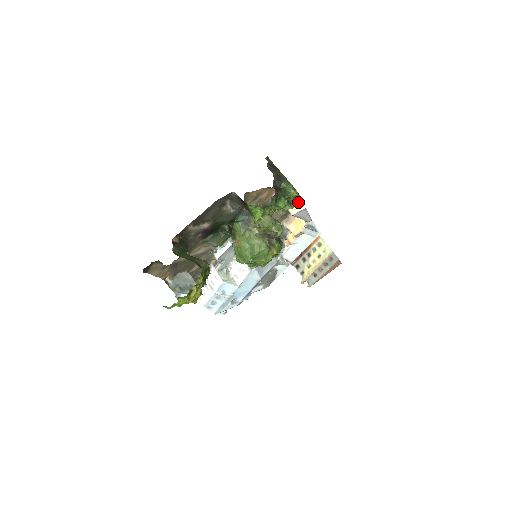
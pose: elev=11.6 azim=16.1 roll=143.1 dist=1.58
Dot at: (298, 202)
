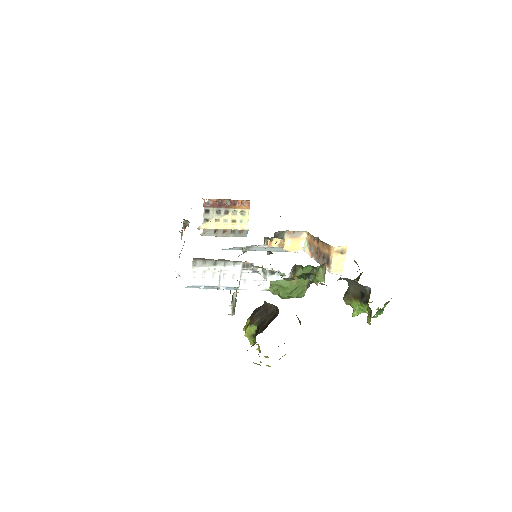
Dot at: (369, 302)
